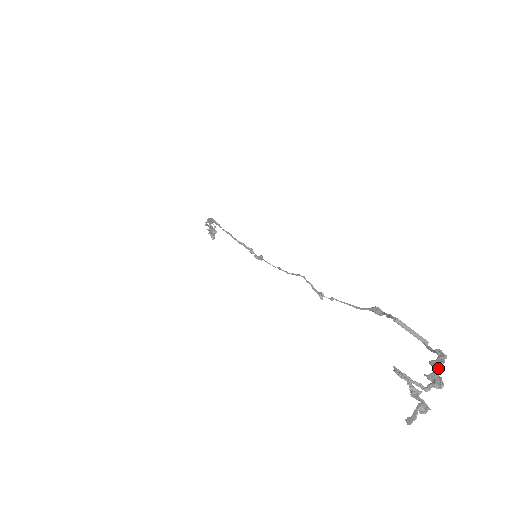
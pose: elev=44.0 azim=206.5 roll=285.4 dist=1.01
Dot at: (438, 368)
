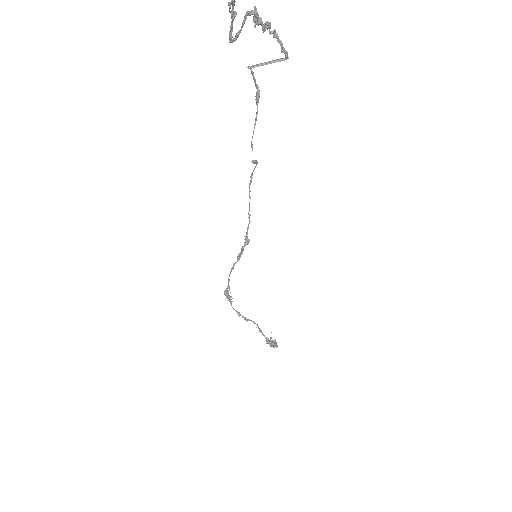
Dot at: (262, 21)
